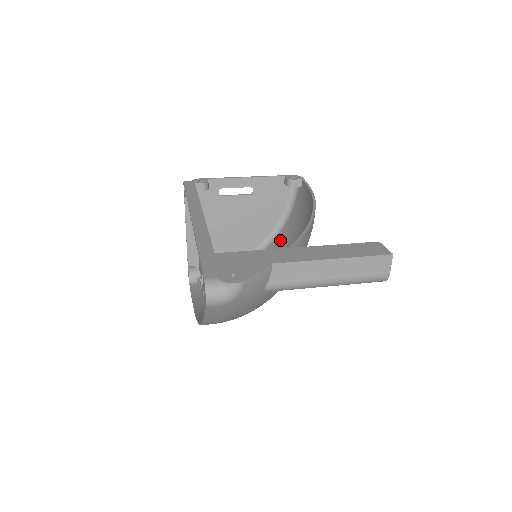
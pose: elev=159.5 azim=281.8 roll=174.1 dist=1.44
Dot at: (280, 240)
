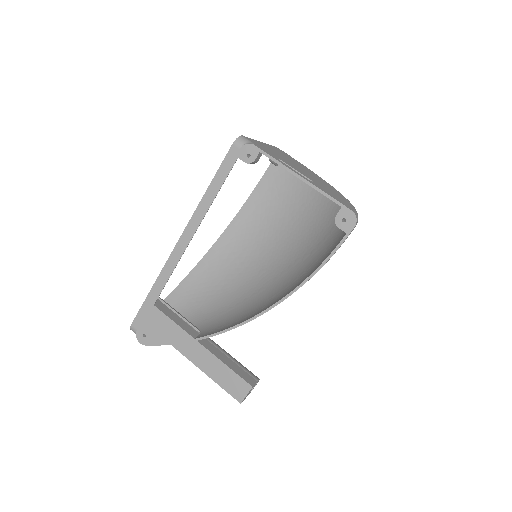
Dot at: occluded
